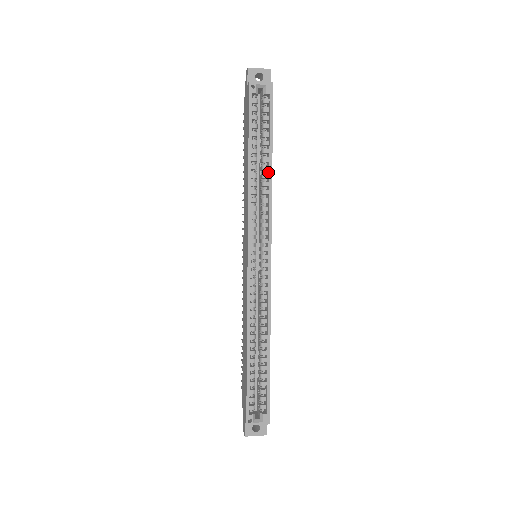
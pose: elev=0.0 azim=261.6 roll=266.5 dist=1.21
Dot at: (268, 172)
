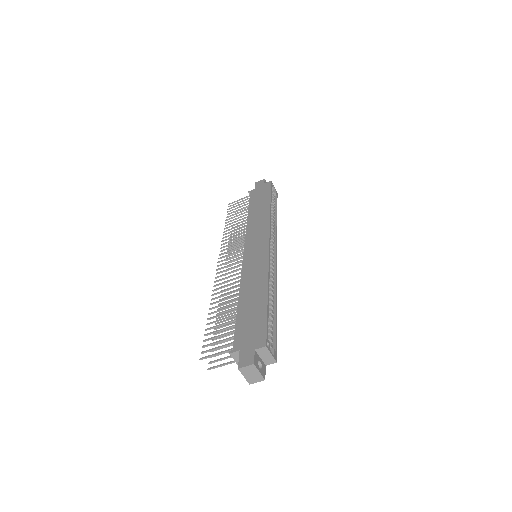
Dot at: (274, 221)
